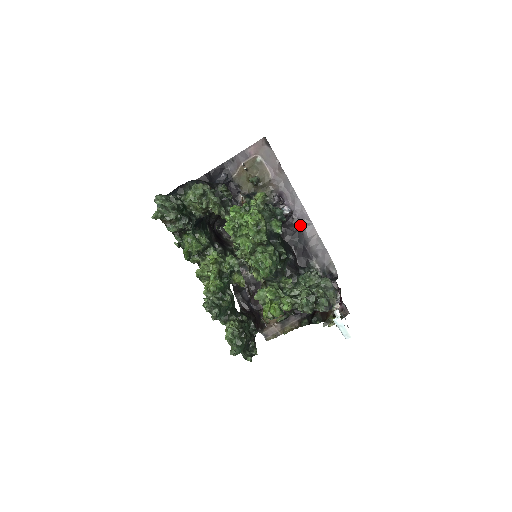
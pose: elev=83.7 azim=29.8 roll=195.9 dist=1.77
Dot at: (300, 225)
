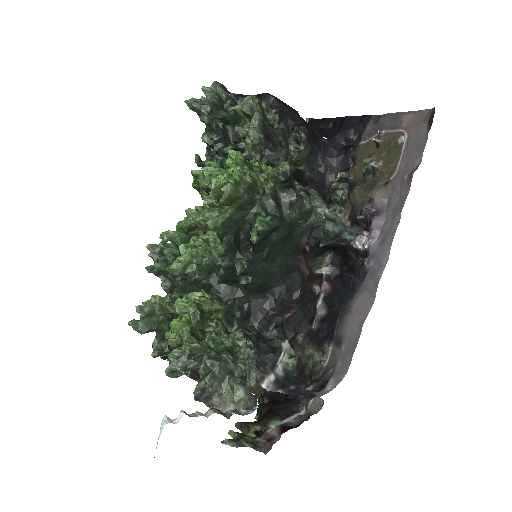
Dot at: (361, 281)
